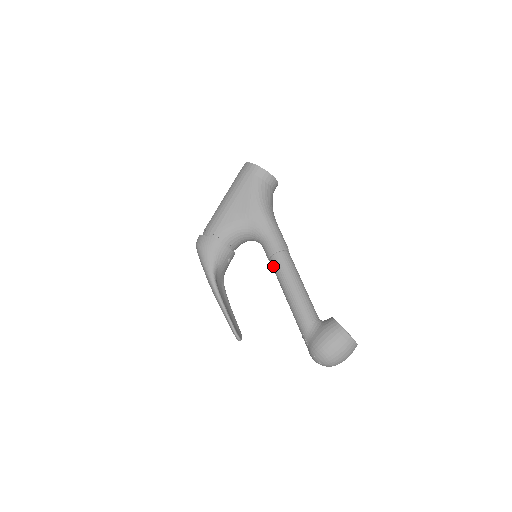
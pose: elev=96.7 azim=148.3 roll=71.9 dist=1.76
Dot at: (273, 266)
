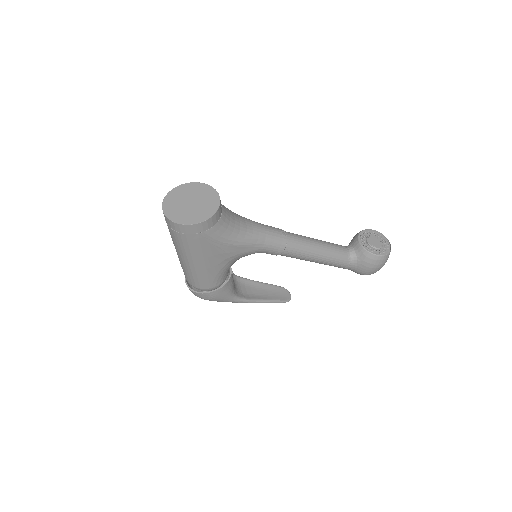
Dot at: occluded
